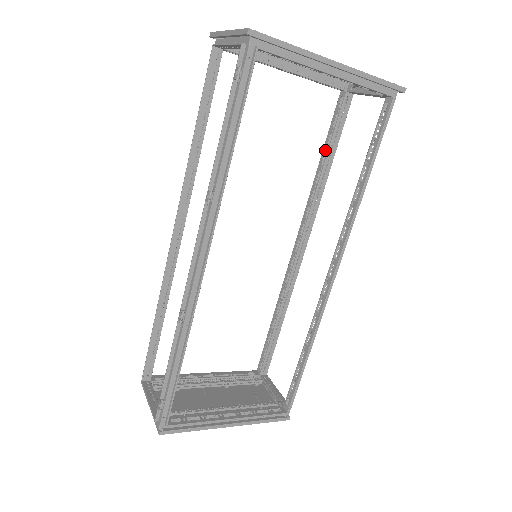
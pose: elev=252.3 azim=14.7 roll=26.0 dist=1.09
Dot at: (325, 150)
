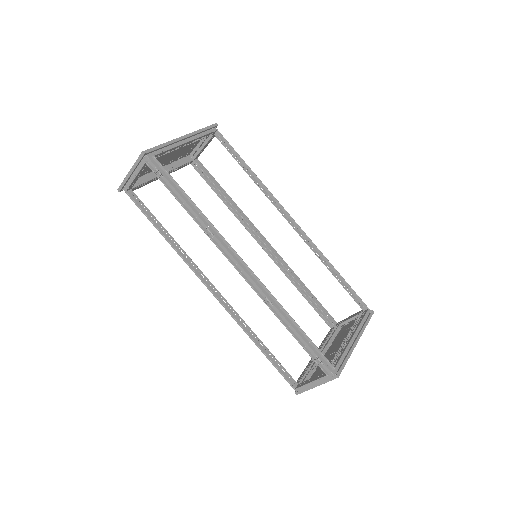
Dot at: (217, 192)
